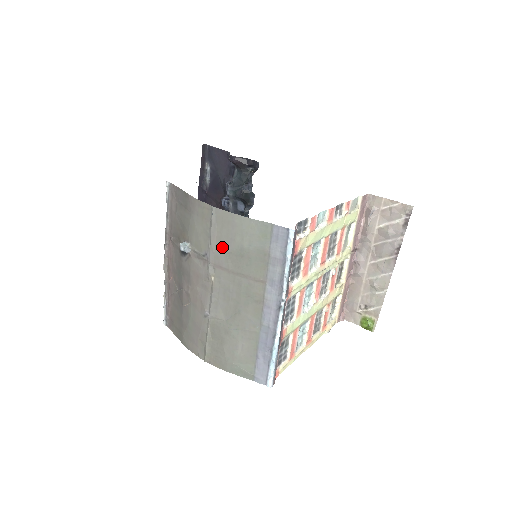
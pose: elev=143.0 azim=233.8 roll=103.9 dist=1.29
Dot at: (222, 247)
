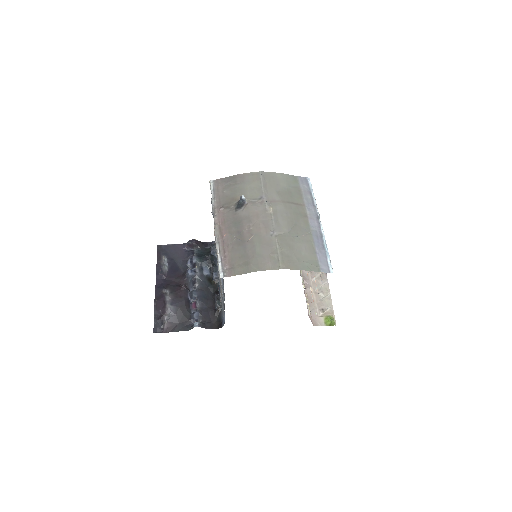
Dot at: (272, 190)
